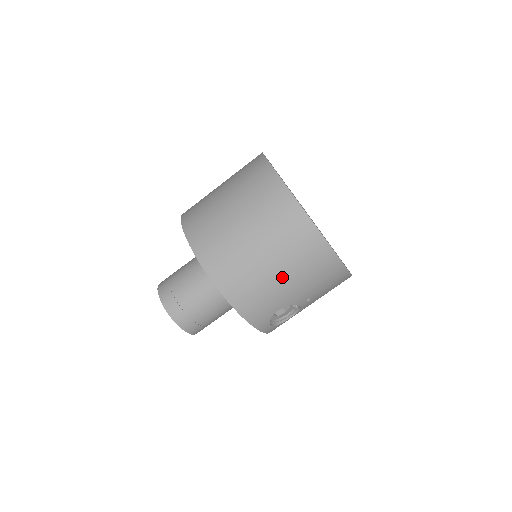
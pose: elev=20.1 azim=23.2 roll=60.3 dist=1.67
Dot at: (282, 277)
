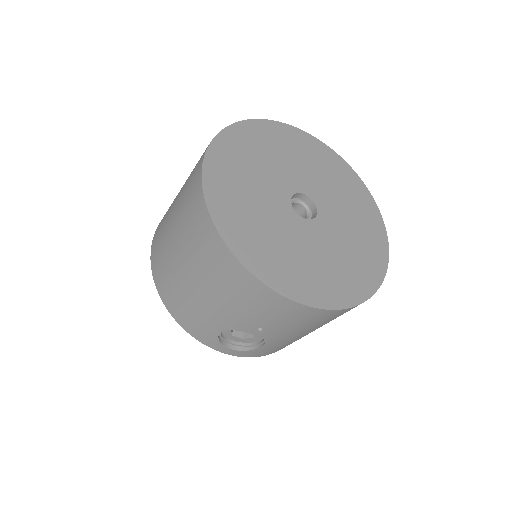
Dot at: (202, 291)
